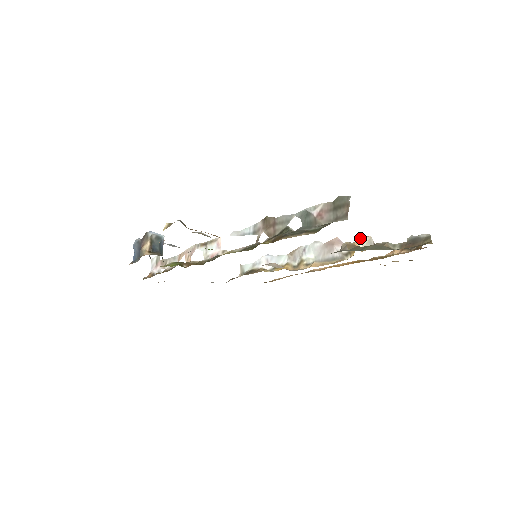
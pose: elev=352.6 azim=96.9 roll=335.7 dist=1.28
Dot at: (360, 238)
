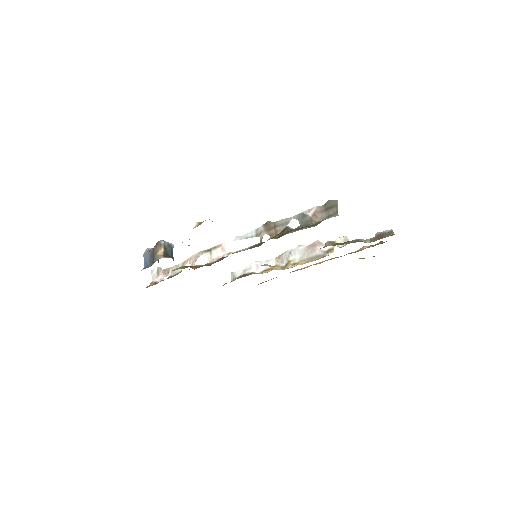
Dot at: occluded
